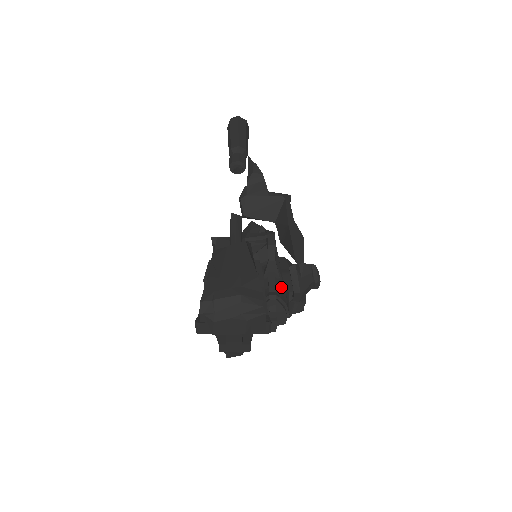
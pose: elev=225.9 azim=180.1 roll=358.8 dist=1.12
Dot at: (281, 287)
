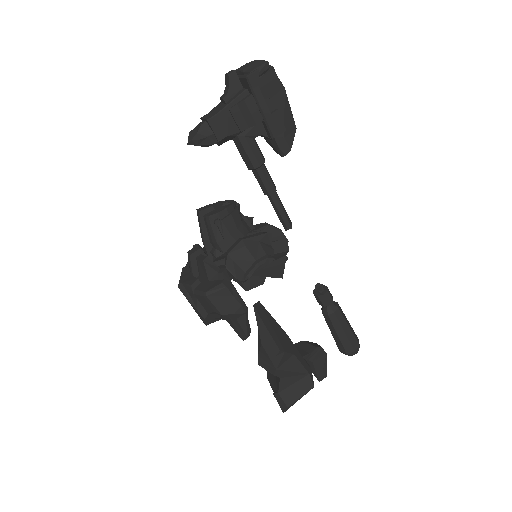
Dot at: (244, 226)
